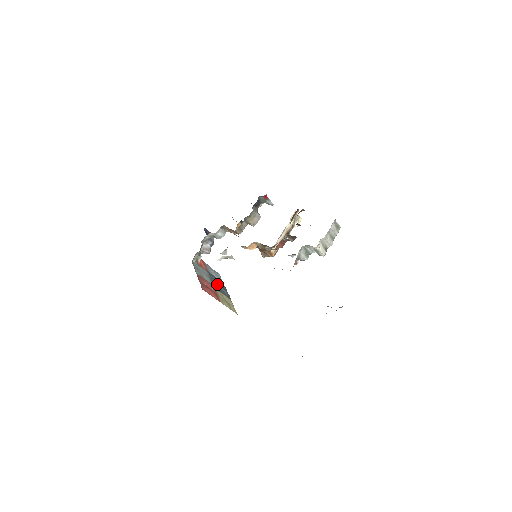
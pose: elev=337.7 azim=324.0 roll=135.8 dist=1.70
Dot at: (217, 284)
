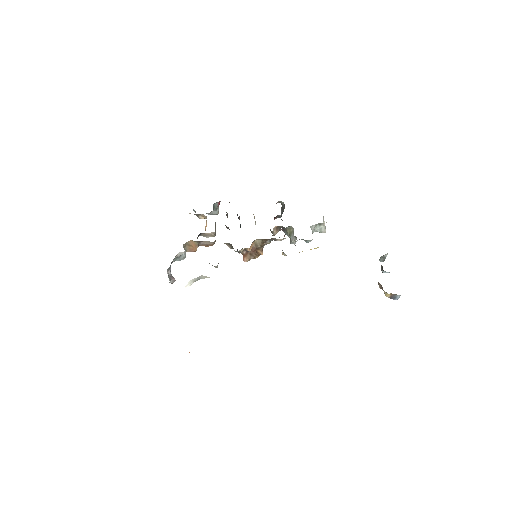
Dot at: occluded
